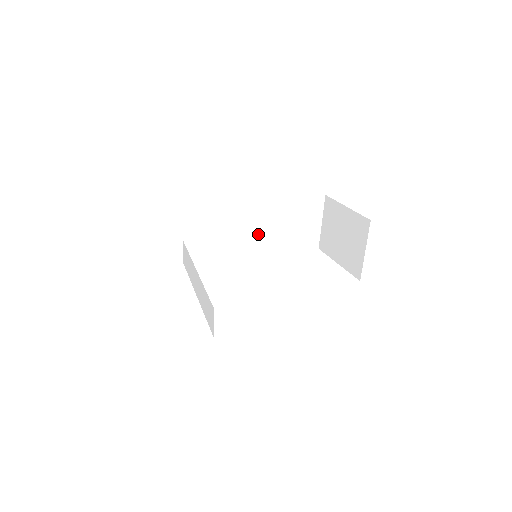
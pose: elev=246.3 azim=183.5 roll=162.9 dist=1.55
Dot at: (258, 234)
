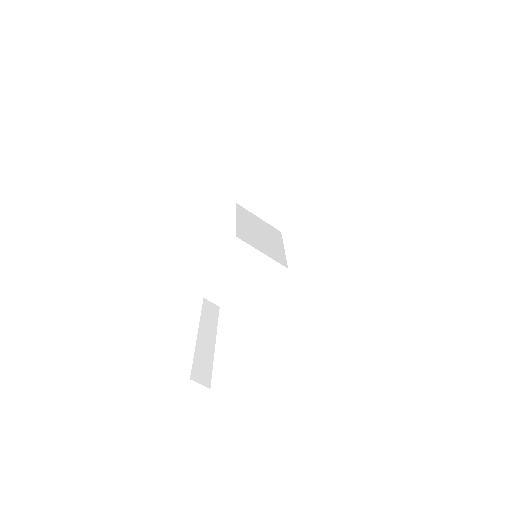
Dot at: (266, 219)
